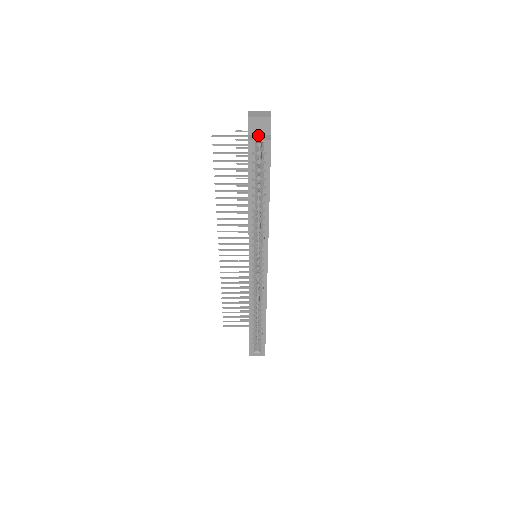
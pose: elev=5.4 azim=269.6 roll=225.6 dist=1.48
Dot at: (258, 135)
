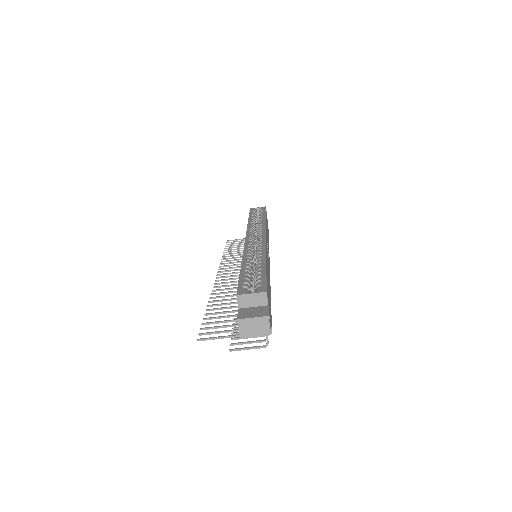
Dot at: (258, 214)
